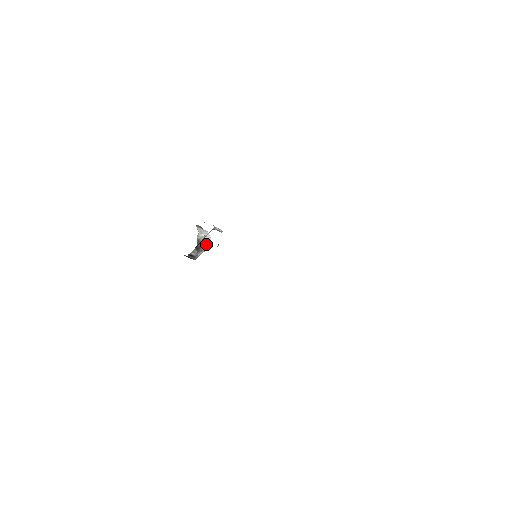
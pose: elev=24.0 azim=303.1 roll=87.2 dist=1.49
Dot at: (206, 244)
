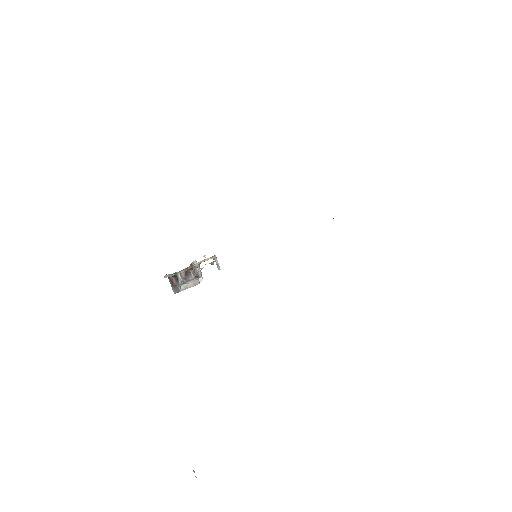
Dot at: (198, 274)
